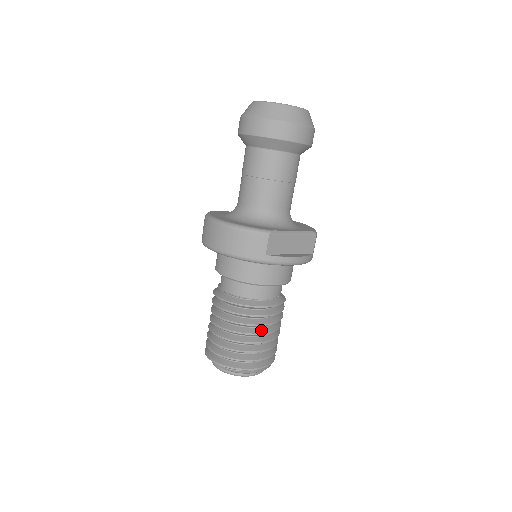
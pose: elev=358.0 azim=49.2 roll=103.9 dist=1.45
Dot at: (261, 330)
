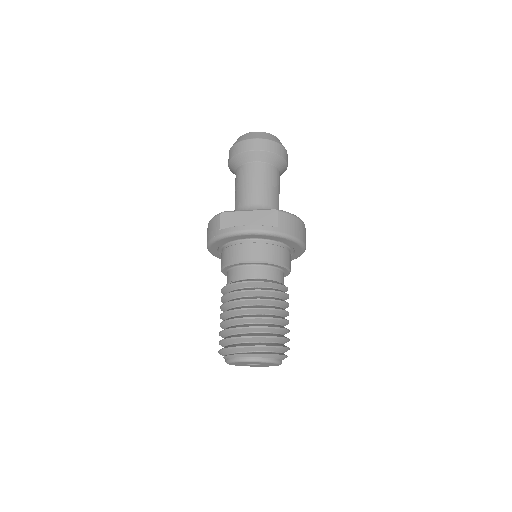
Dot at: (241, 307)
